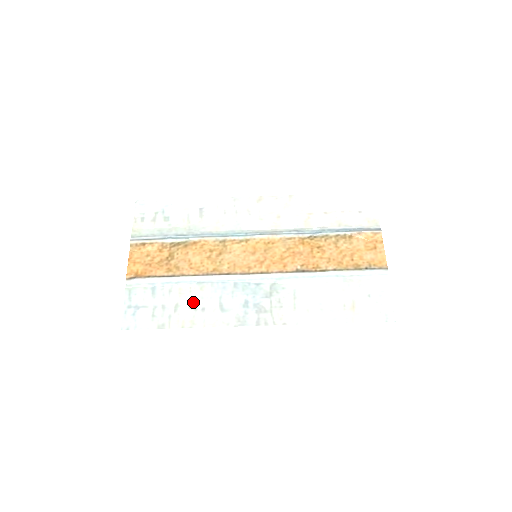
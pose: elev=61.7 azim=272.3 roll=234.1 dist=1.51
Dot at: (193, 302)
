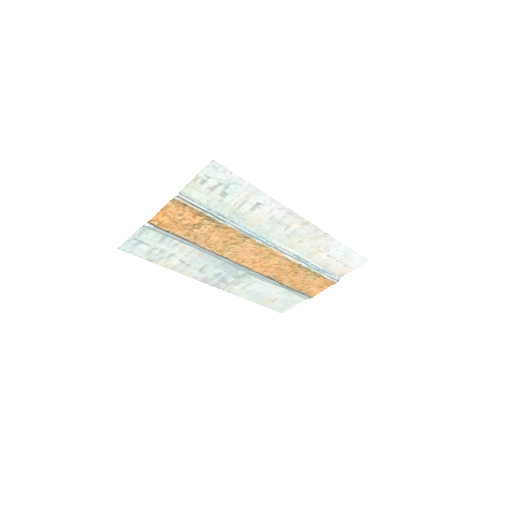
Dot at: (186, 259)
